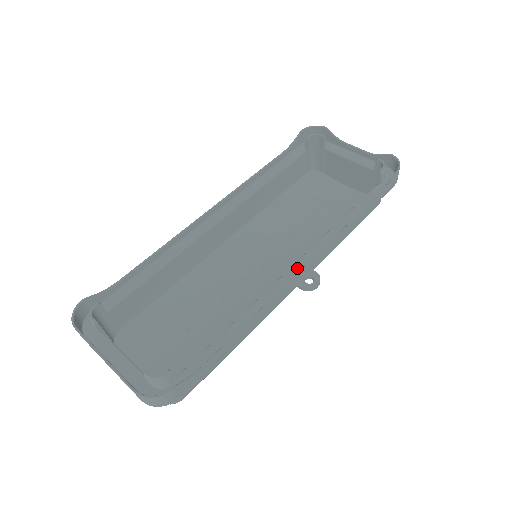
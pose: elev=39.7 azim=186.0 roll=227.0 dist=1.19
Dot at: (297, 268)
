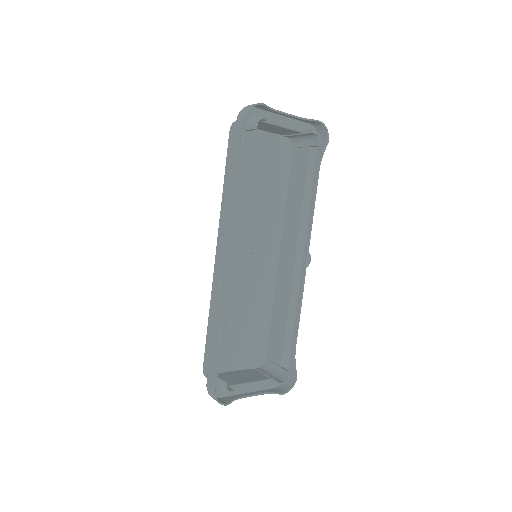
Dot at: (299, 259)
